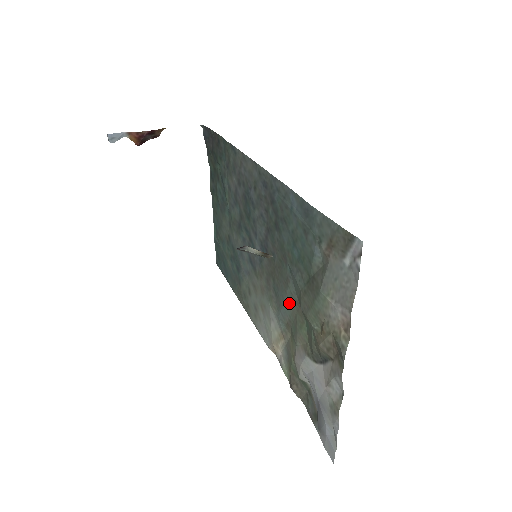
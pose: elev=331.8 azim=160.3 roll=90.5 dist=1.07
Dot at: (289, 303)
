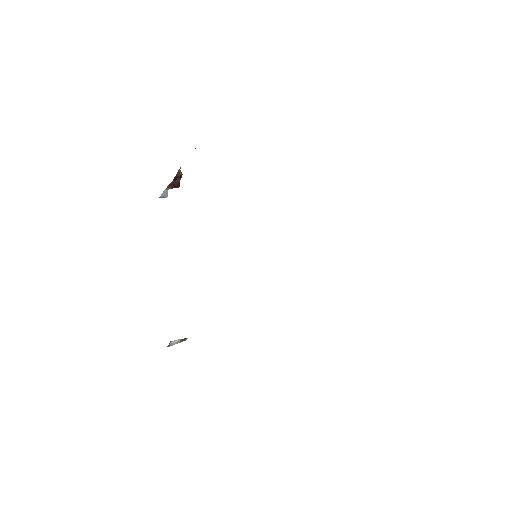
Dot at: occluded
